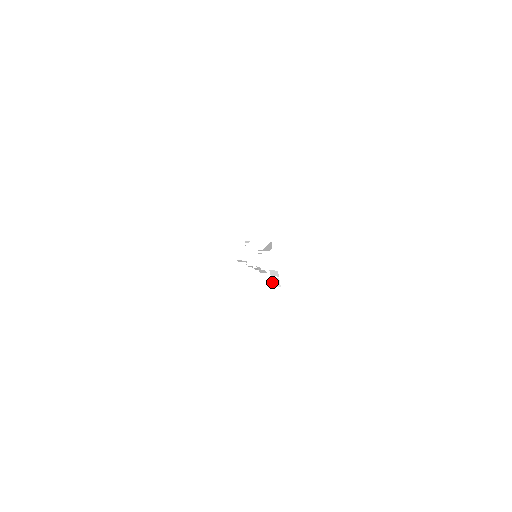
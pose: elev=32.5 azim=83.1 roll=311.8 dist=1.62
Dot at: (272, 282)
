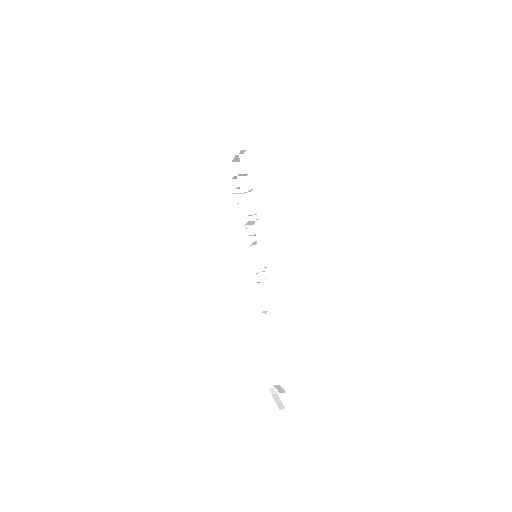
Dot at: (269, 384)
